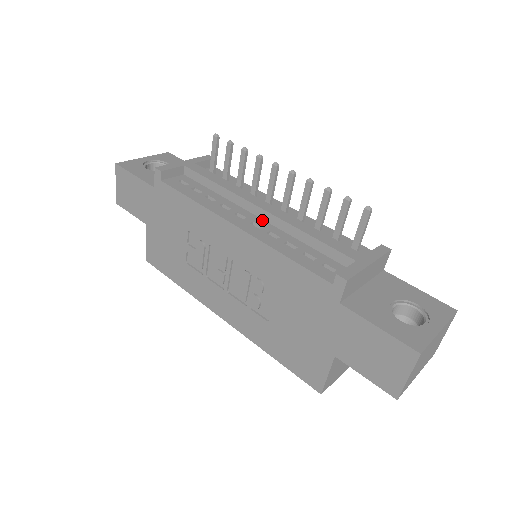
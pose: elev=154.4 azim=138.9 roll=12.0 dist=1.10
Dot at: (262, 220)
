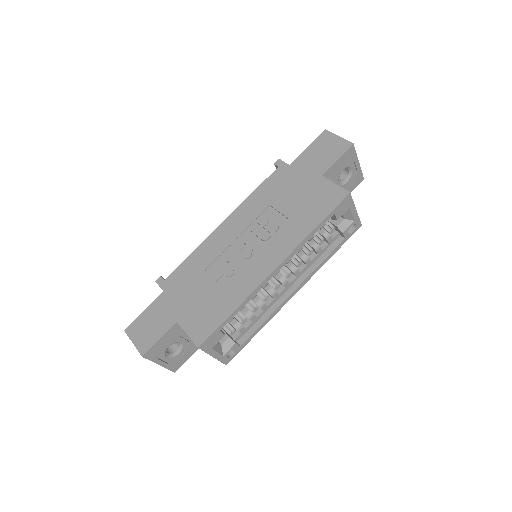
Dot at: occluded
